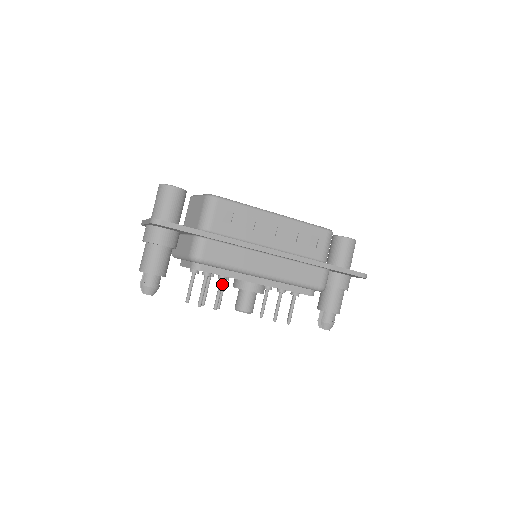
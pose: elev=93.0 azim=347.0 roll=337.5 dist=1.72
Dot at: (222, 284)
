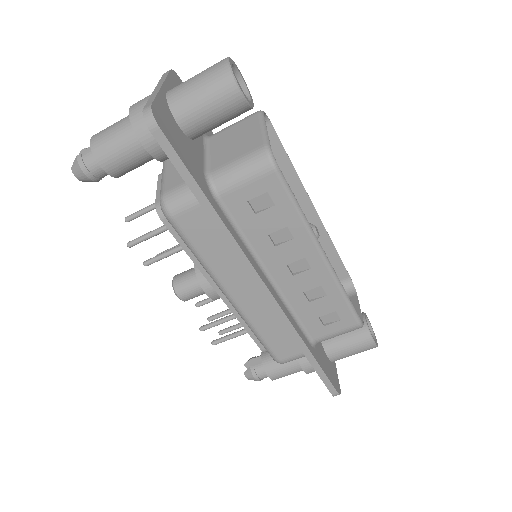
Dot at: (180, 250)
